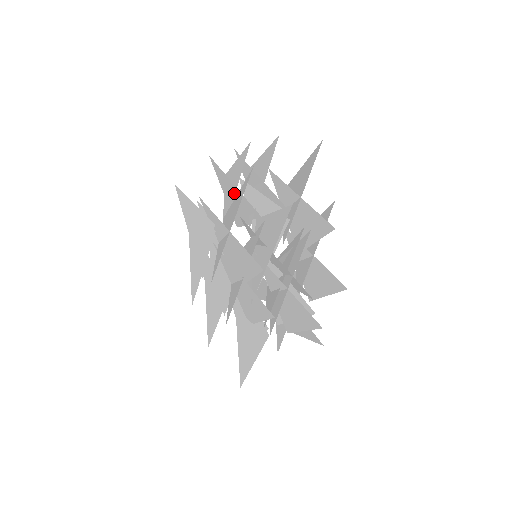
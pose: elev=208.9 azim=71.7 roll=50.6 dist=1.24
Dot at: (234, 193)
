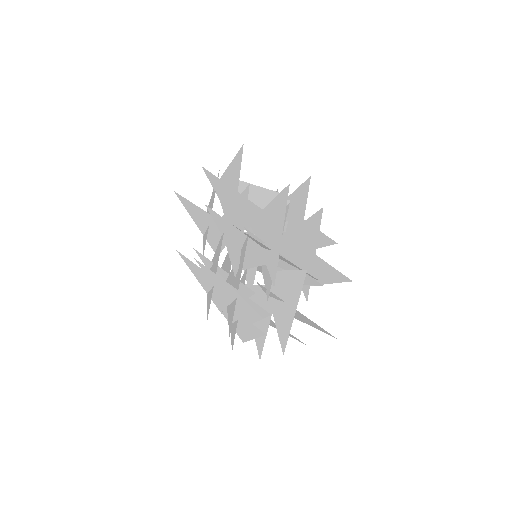
Dot at: occluded
